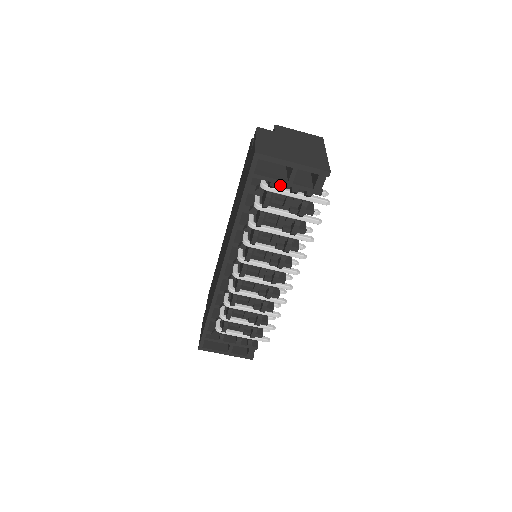
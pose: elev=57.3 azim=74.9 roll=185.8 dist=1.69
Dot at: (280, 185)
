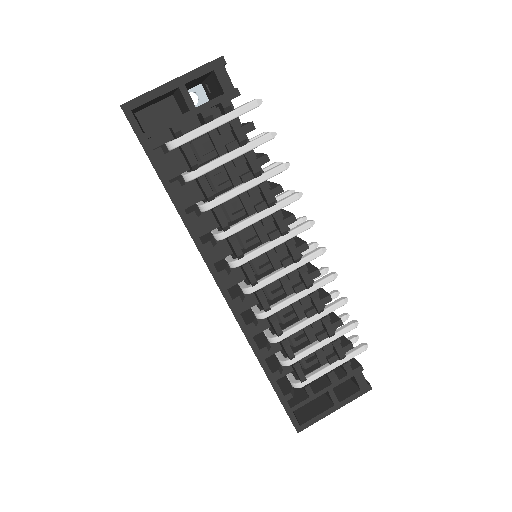
Dot at: occluded
